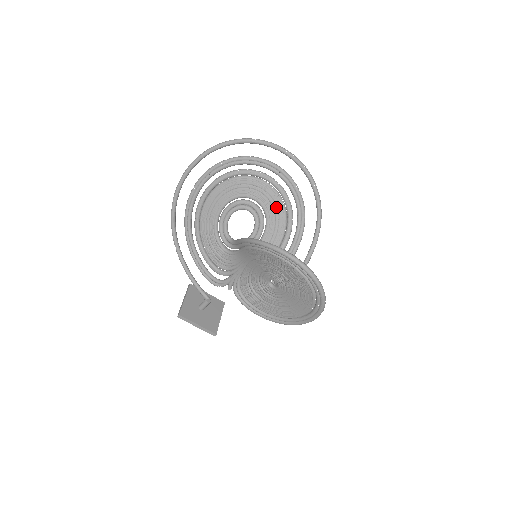
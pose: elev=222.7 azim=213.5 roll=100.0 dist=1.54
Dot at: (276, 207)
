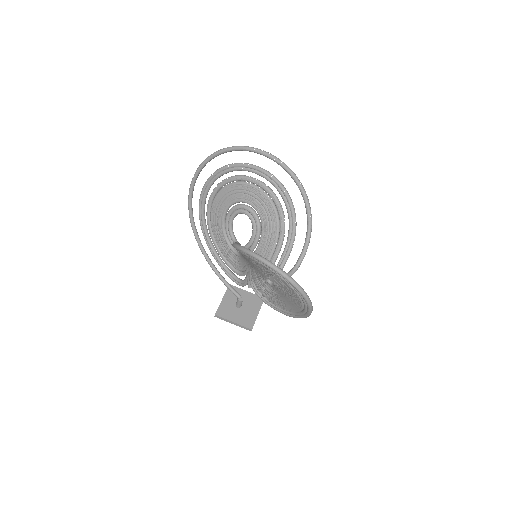
Dot at: (266, 206)
